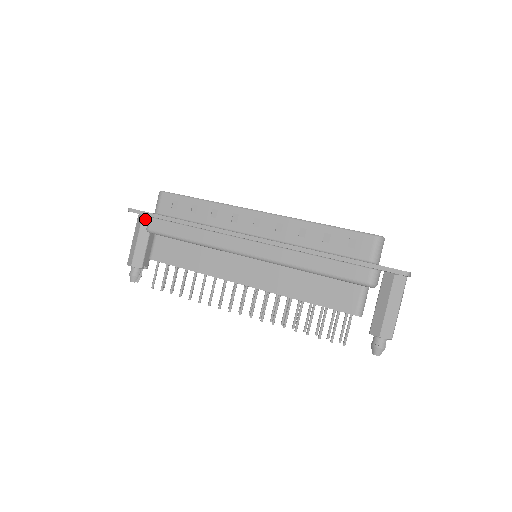
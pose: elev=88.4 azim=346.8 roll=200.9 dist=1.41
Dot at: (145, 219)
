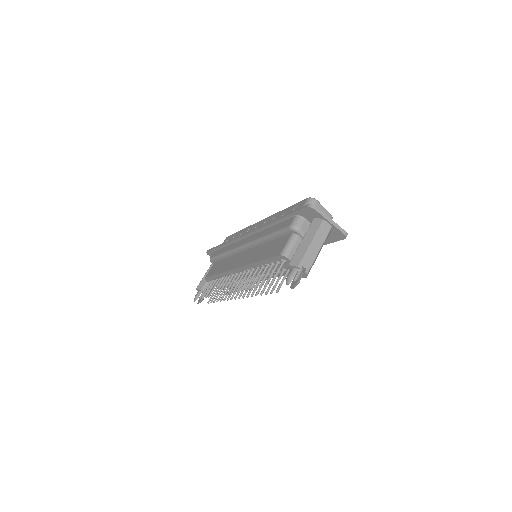
Dot at: occluded
